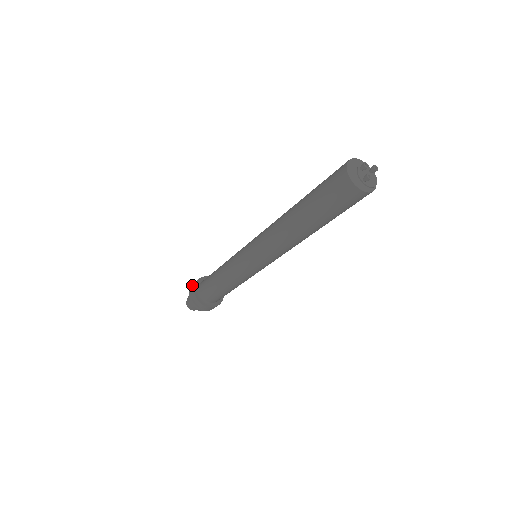
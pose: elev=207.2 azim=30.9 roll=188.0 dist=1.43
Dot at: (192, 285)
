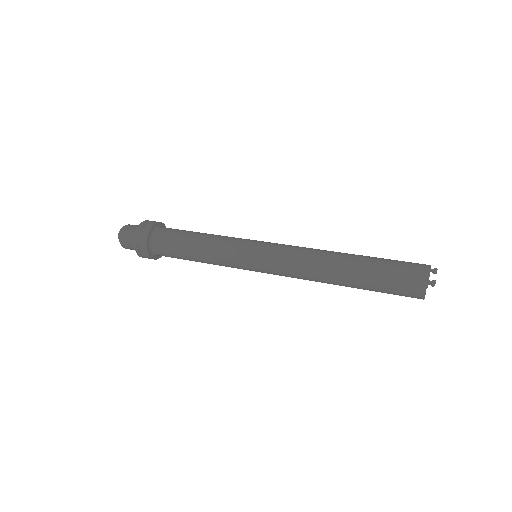
Dot at: (139, 254)
